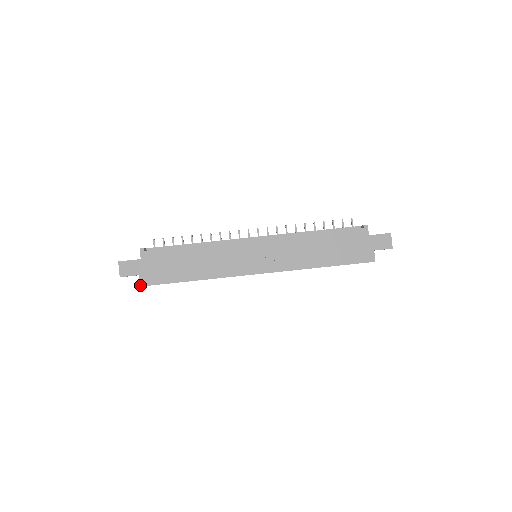
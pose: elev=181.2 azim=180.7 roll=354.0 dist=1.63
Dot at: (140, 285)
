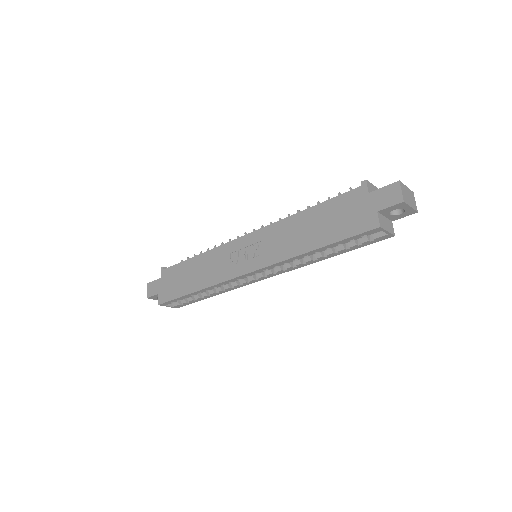
Dot at: (158, 303)
